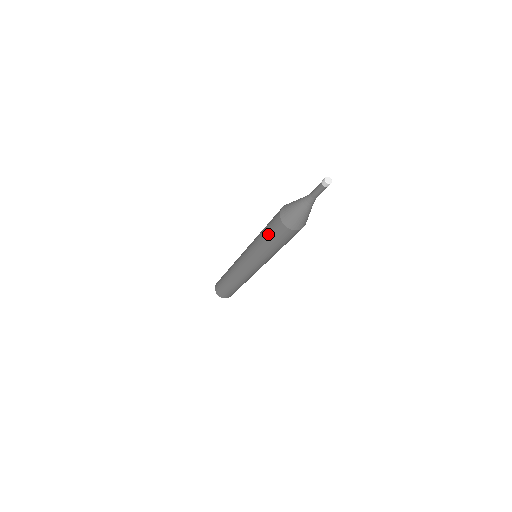
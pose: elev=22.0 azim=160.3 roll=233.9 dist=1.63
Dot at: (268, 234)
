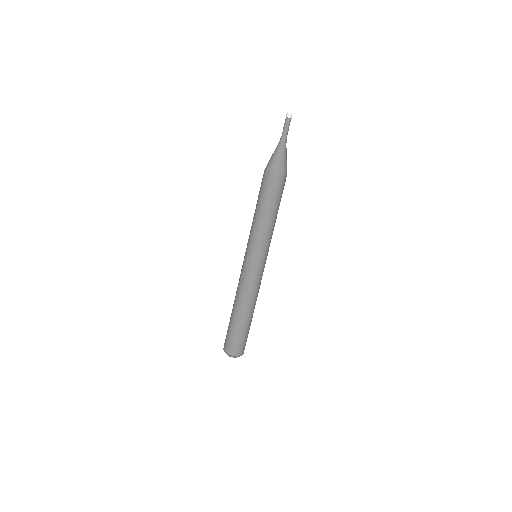
Dot at: (261, 199)
